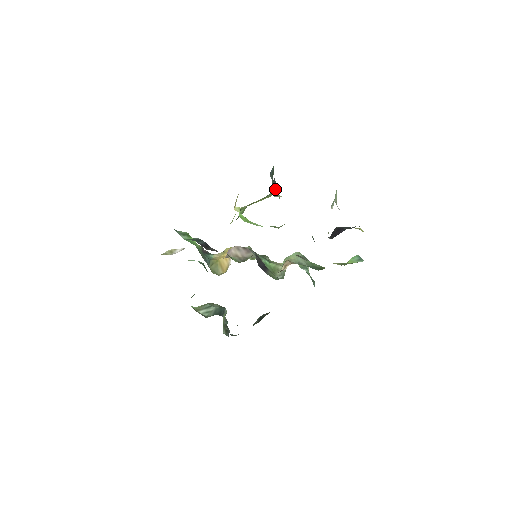
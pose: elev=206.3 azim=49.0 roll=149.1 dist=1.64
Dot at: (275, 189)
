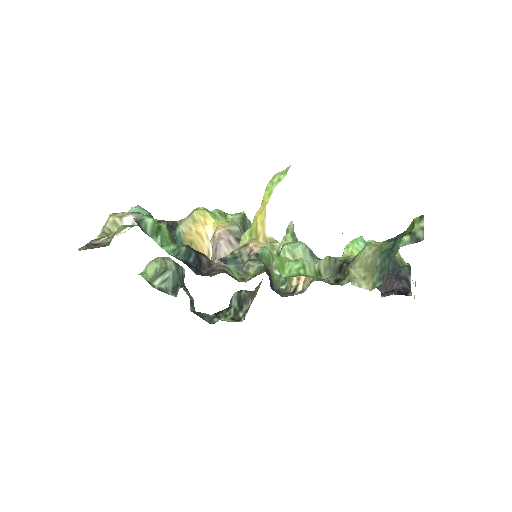
Dot at: occluded
